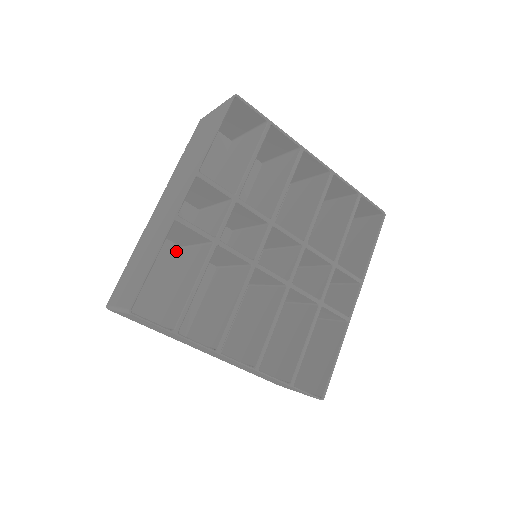
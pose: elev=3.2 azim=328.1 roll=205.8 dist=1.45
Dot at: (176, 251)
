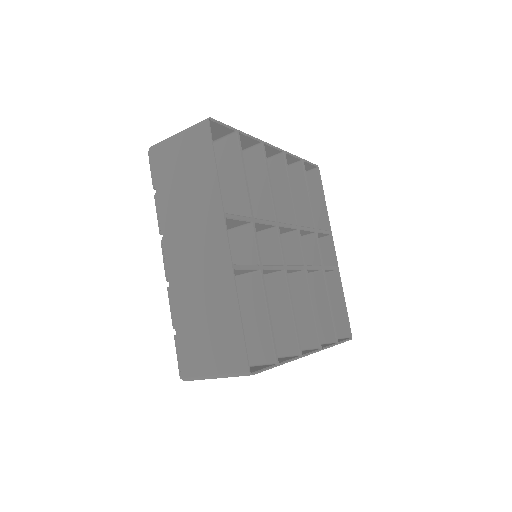
Dot at: occluded
